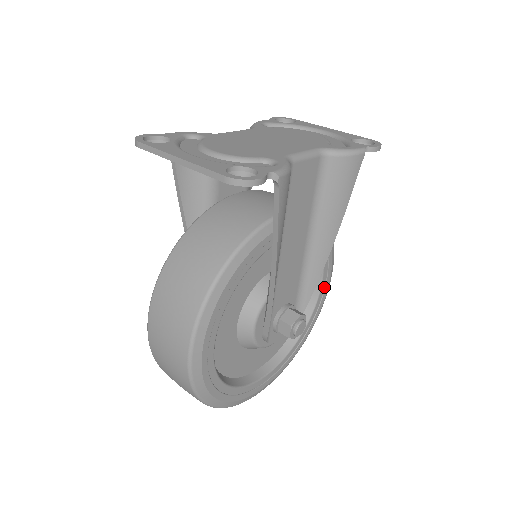
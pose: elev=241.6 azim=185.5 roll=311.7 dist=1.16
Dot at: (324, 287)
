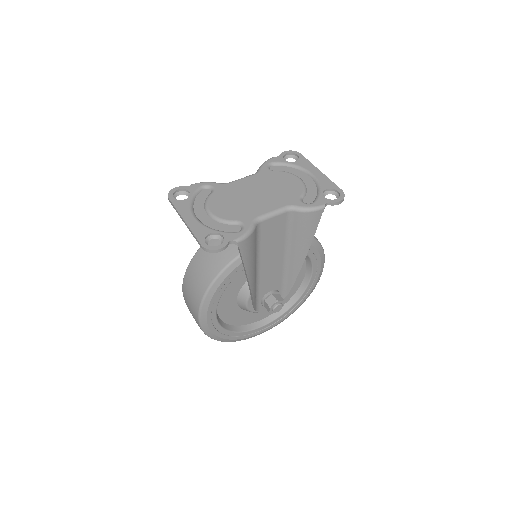
Dot at: (316, 273)
